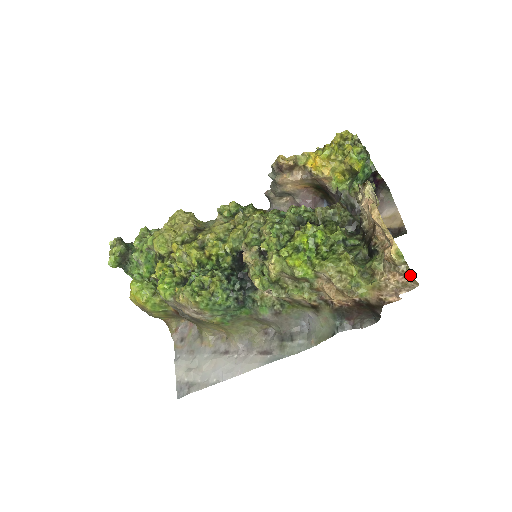
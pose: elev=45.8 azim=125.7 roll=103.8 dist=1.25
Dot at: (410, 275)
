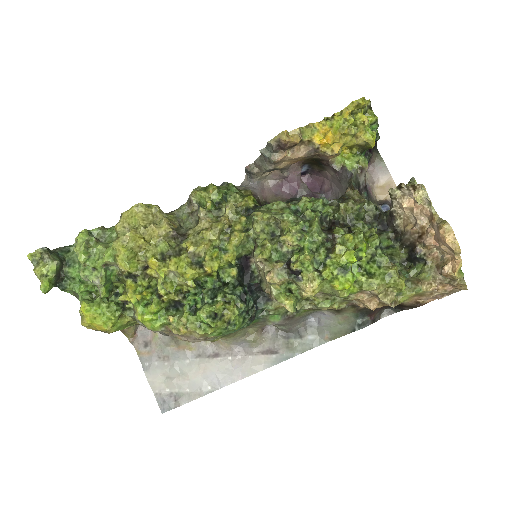
Dot at: (462, 286)
